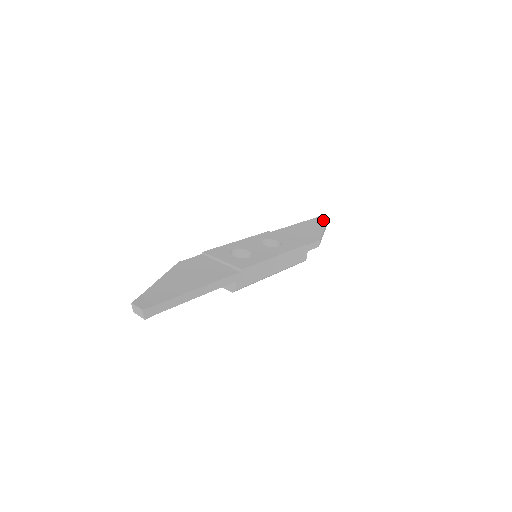
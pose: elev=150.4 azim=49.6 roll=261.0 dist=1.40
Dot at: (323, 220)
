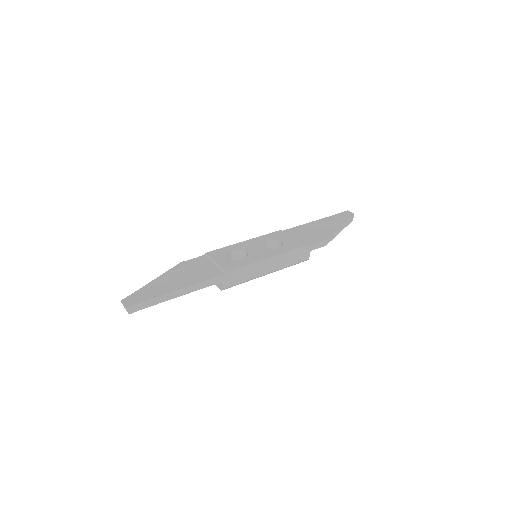
Dot at: (347, 215)
